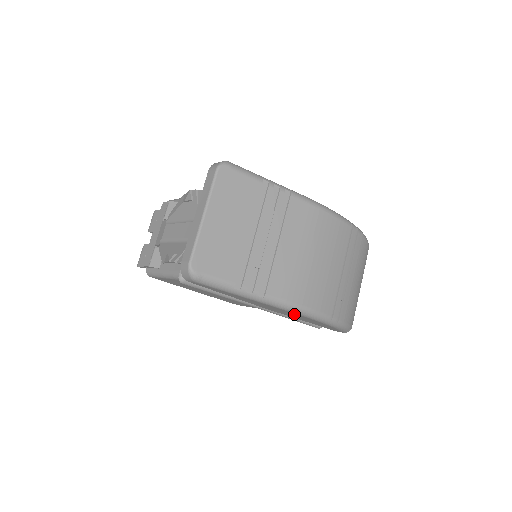
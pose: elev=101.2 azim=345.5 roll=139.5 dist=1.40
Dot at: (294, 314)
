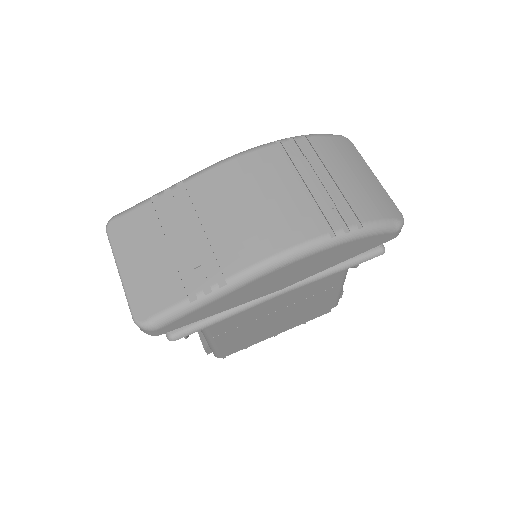
Dot at: (290, 268)
